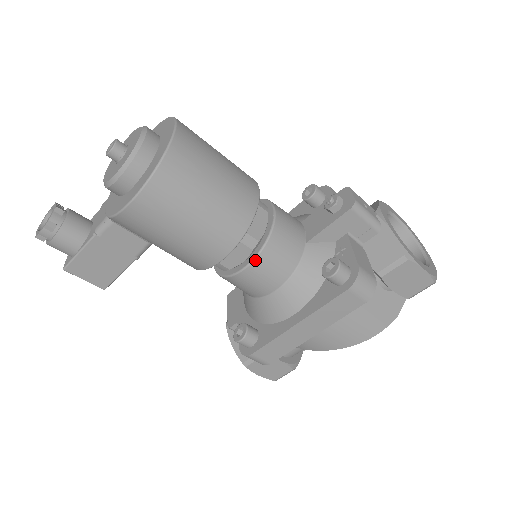
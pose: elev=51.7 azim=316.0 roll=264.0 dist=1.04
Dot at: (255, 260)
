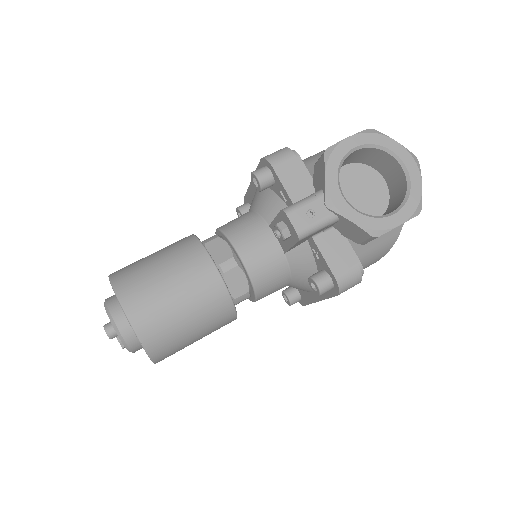
Dot at: (257, 299)
